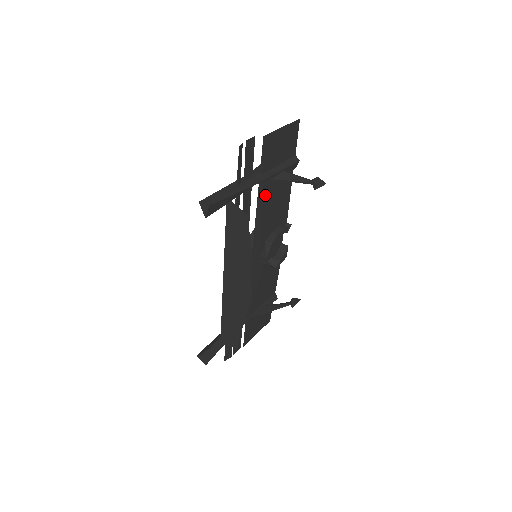
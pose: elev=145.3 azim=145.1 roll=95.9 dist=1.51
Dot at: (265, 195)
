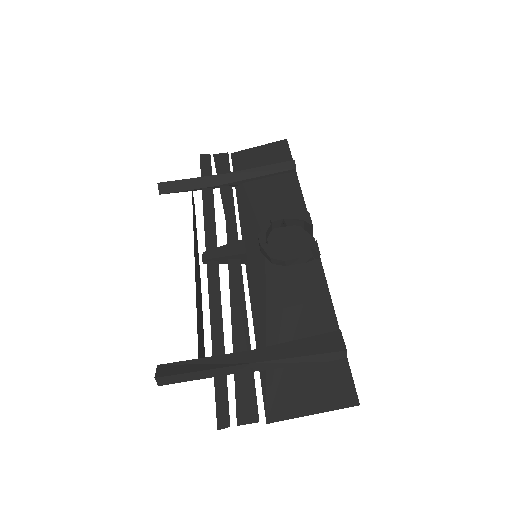
Dot at: occluded
